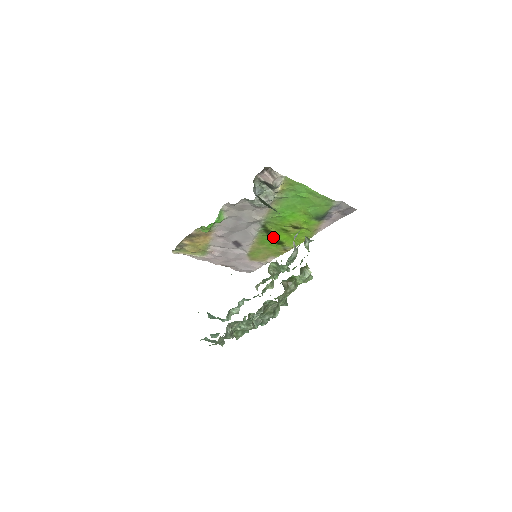
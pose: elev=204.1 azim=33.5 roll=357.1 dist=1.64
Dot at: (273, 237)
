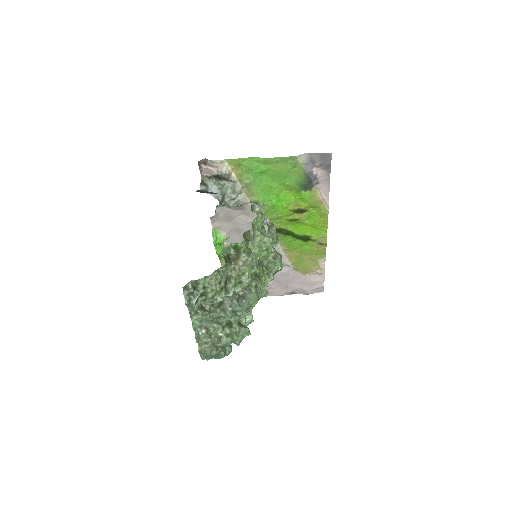
Dot at: (292, 235)
